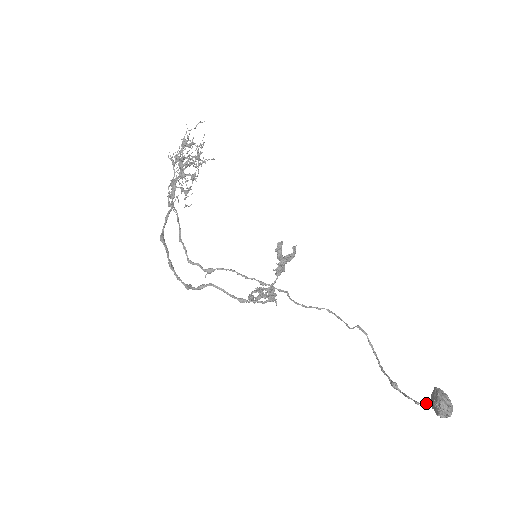
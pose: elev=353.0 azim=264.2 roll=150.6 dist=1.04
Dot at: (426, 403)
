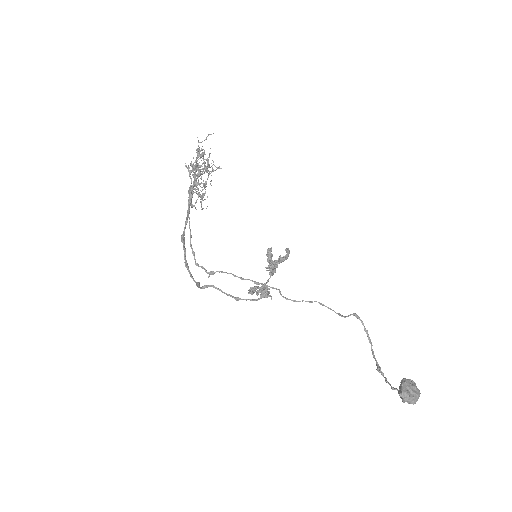
Dot at: occluded
